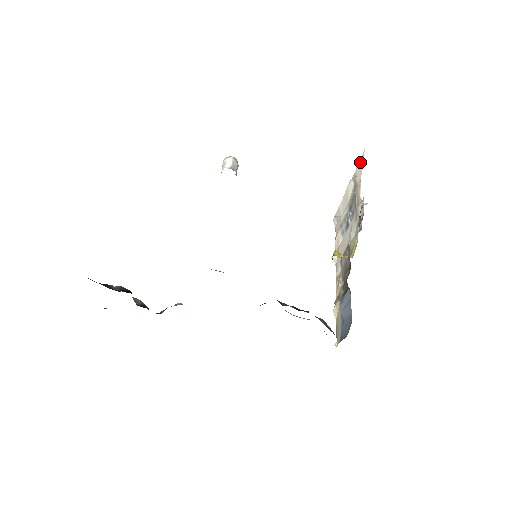
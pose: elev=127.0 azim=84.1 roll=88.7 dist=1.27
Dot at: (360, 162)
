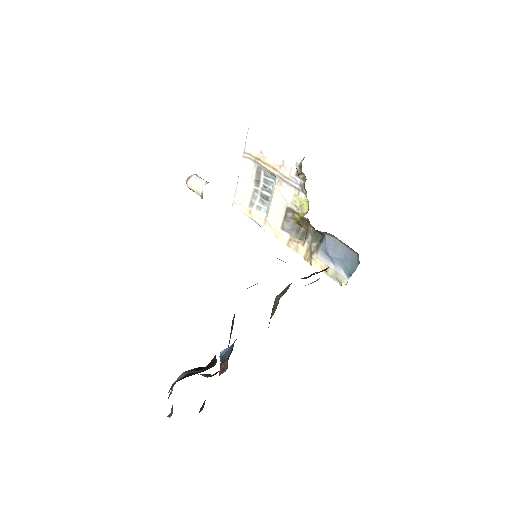
Dot at: (249, 138)
